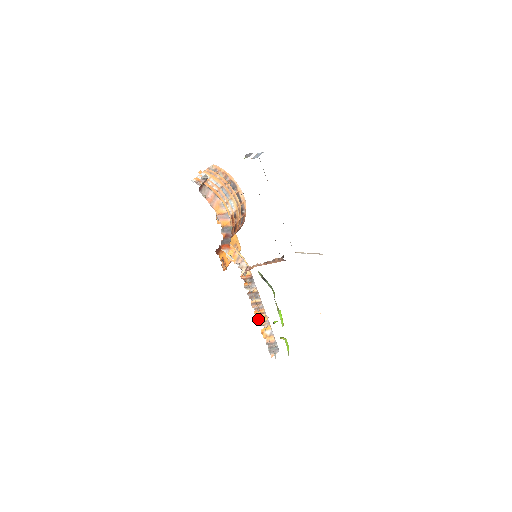
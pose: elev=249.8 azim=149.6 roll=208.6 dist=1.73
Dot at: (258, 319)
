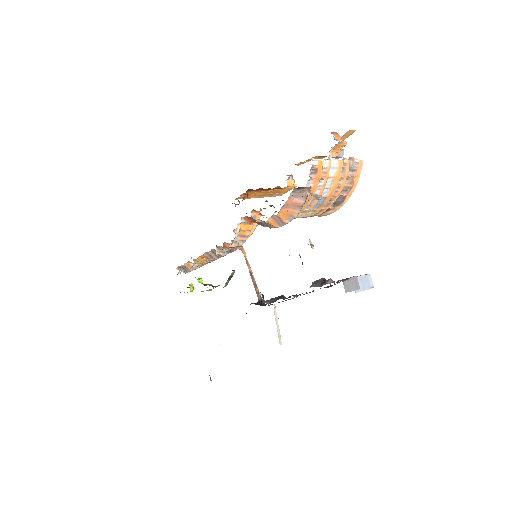
Dot at: (198, 258)
